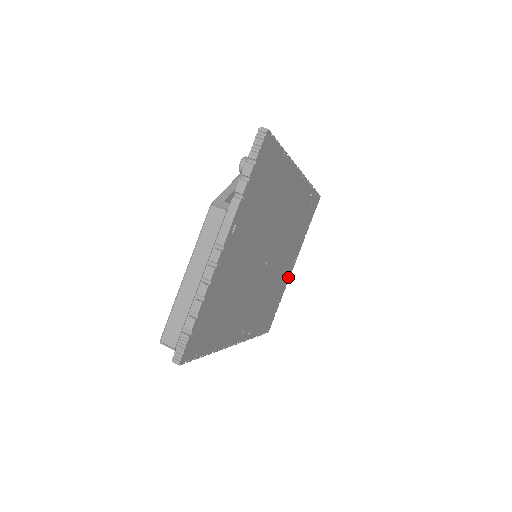
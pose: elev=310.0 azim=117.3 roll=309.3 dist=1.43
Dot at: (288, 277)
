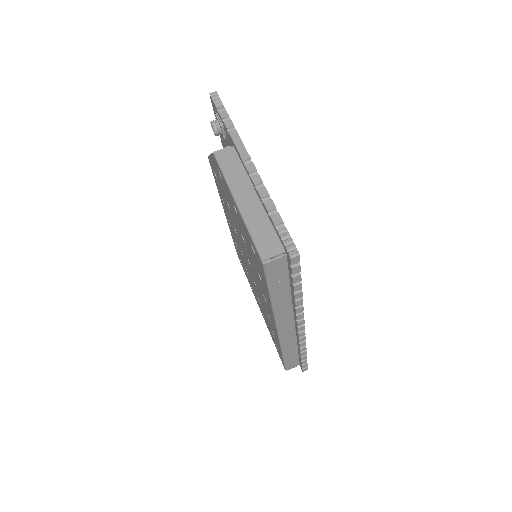
Dot at: occluded
